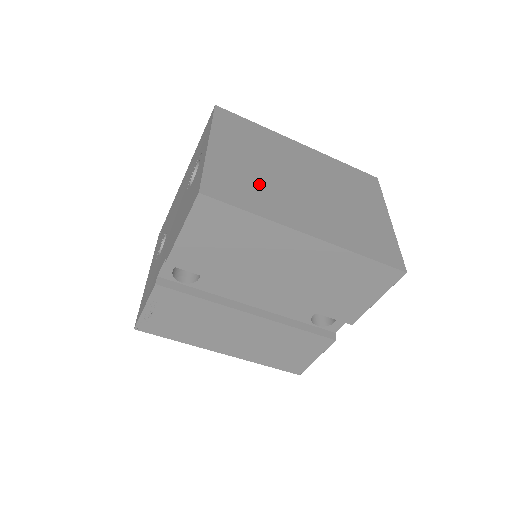
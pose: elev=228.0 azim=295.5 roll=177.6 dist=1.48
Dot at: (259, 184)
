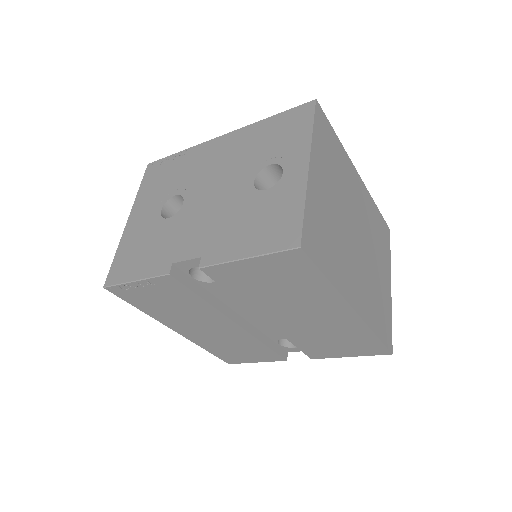
Dot at: (334, 235)
